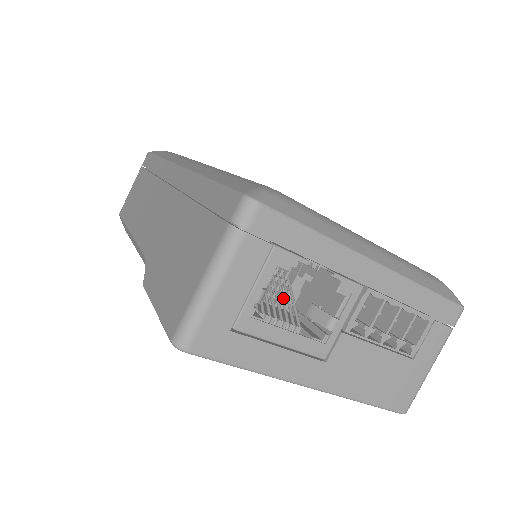
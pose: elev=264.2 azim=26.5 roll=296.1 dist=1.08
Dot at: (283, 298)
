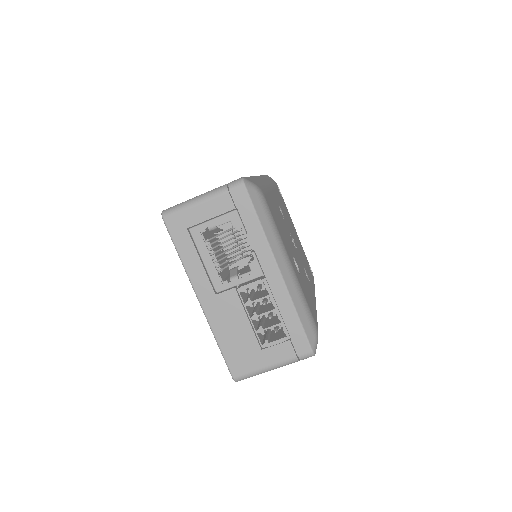
Dot at: (229, 254)
